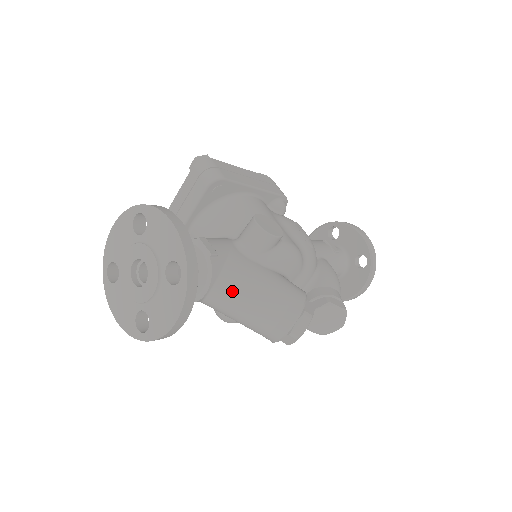
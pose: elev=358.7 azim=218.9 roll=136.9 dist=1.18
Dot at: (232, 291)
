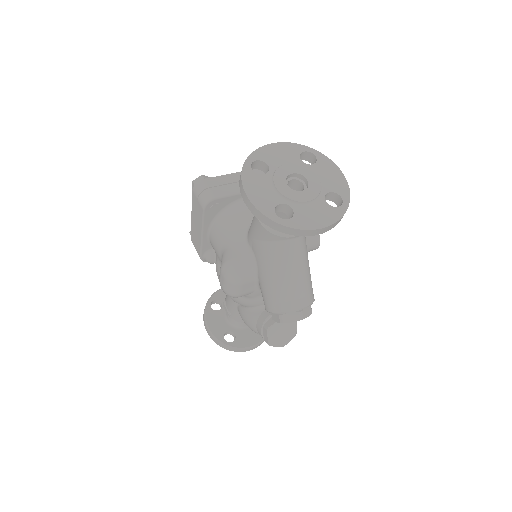
Dot at: (303, 250)
